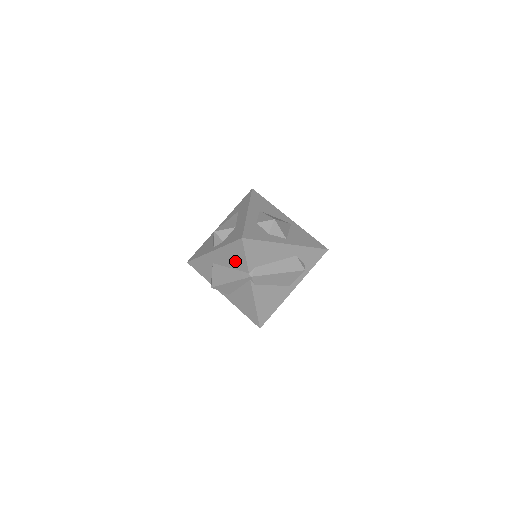
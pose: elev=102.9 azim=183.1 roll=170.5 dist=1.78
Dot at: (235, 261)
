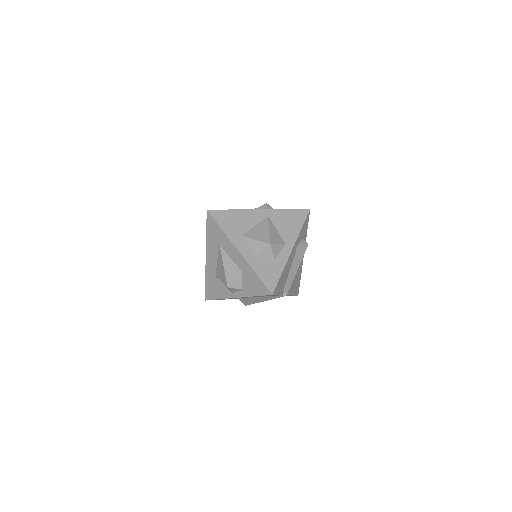
Dot at: occluded
